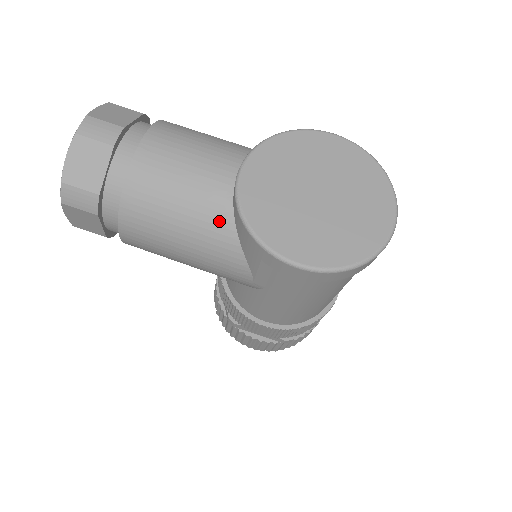
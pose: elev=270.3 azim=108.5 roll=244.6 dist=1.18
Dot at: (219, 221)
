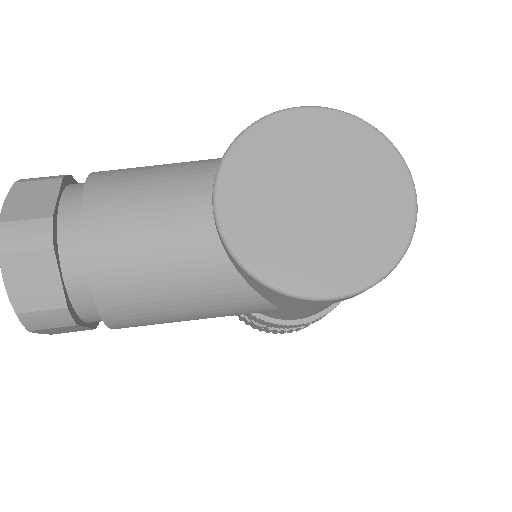
Dot at: (218, 276)
